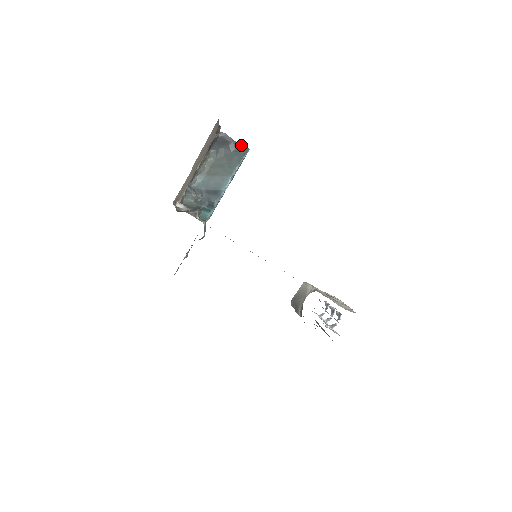
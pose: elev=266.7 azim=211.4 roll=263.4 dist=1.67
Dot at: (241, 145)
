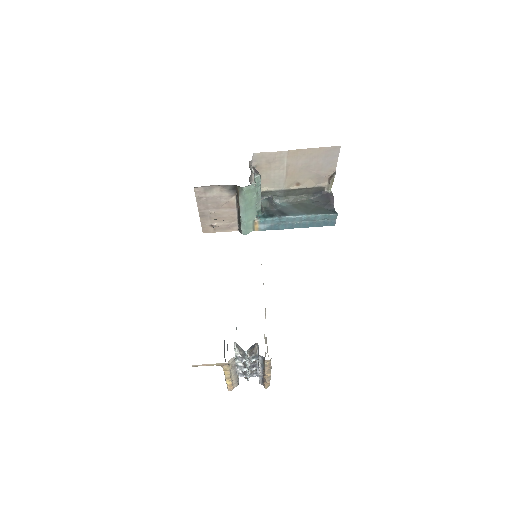
Dot at: occluded
